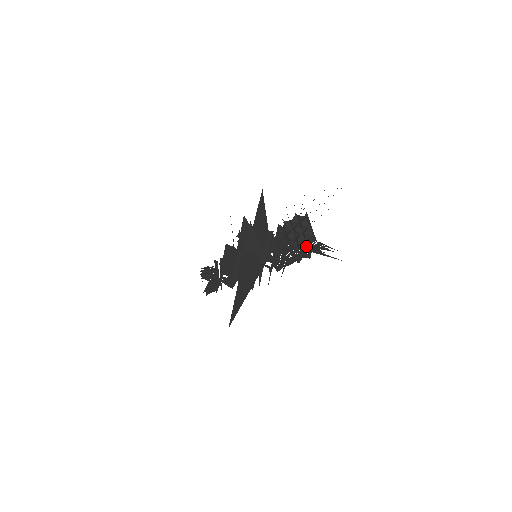
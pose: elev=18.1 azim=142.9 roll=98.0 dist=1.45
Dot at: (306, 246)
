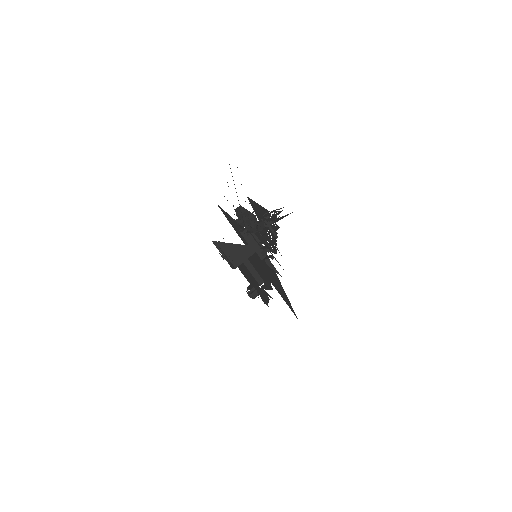
Dot at: occluded
